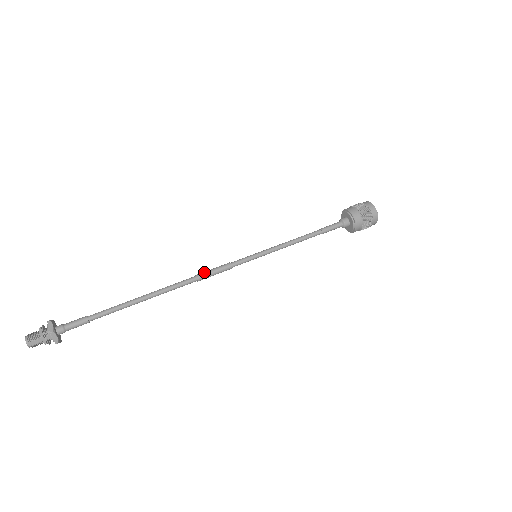
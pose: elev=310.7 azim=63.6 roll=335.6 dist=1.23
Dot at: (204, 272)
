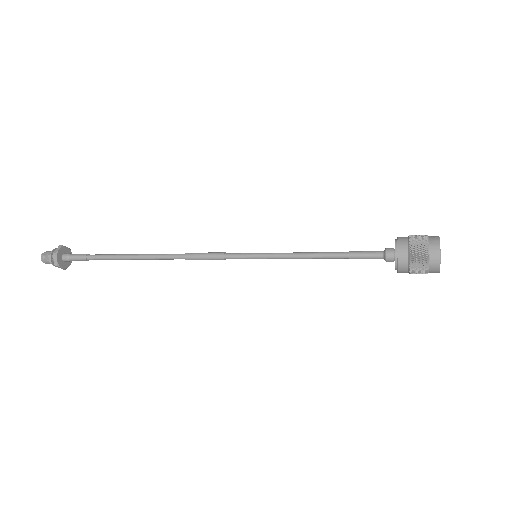
Dot at: (197, 253)
